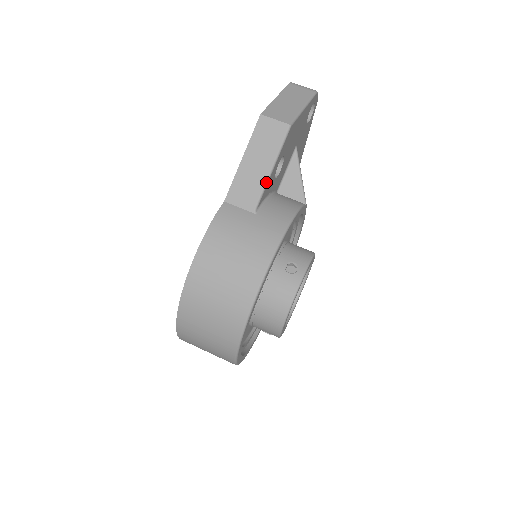
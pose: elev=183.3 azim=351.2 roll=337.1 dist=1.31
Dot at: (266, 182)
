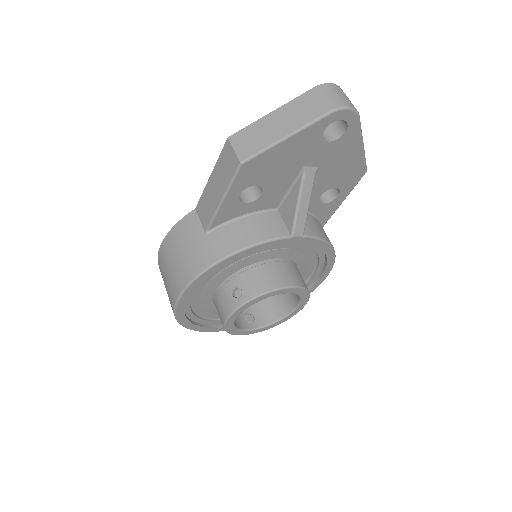
Dot at: (216, 210)
